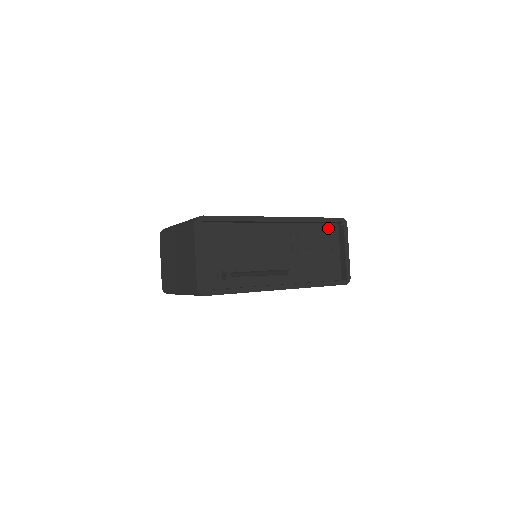
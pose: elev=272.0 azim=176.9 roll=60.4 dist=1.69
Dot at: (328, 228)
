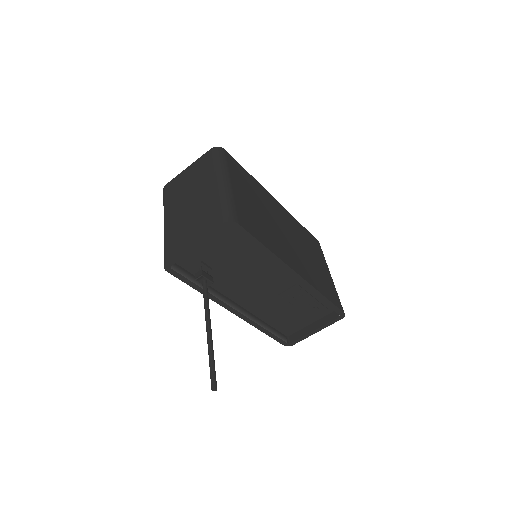
Dot at: (327, 305)
